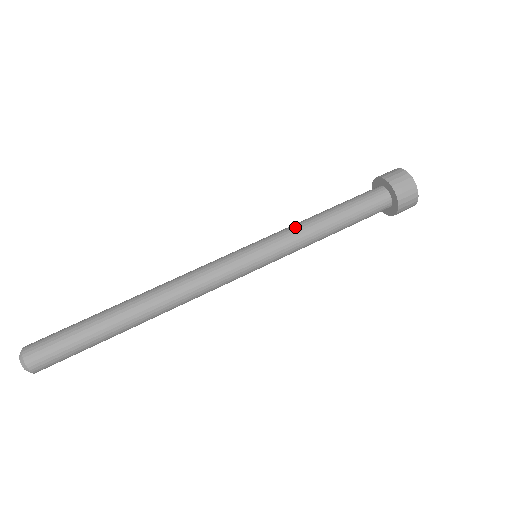
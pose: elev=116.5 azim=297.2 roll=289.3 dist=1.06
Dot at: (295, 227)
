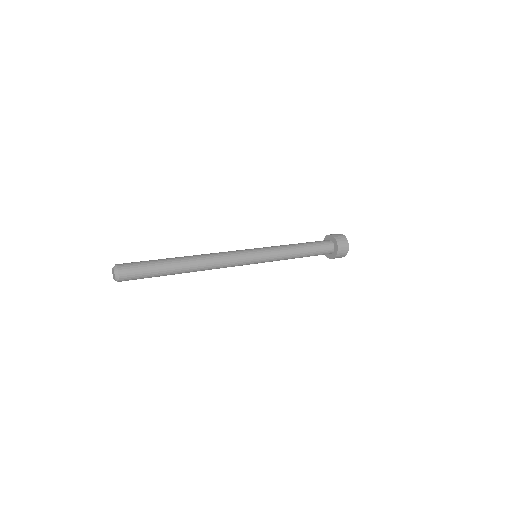
Dot at: occluded
